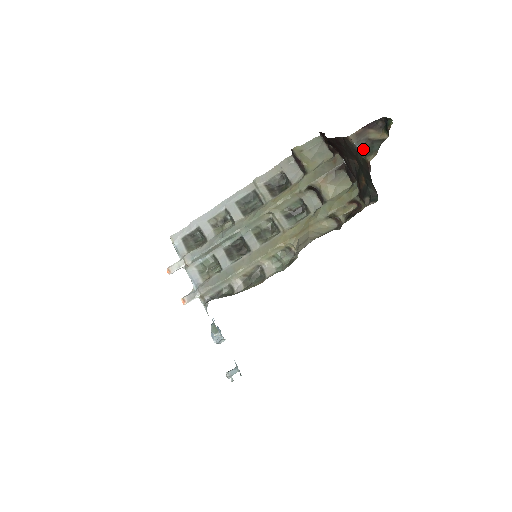
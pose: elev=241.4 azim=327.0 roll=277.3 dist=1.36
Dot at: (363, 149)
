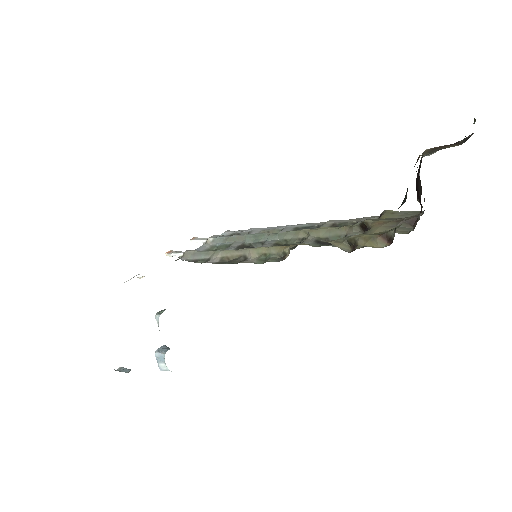
Dot at: (427, 155)
